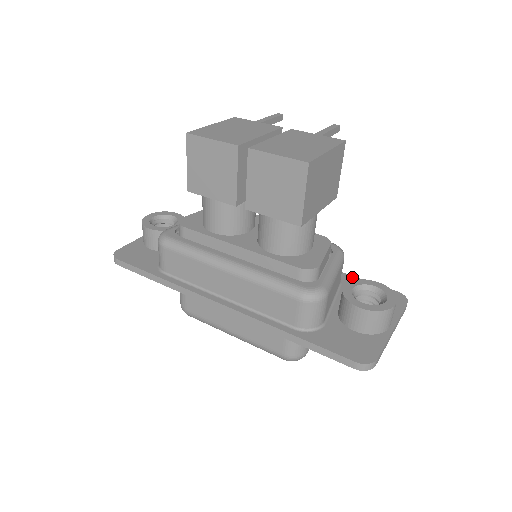
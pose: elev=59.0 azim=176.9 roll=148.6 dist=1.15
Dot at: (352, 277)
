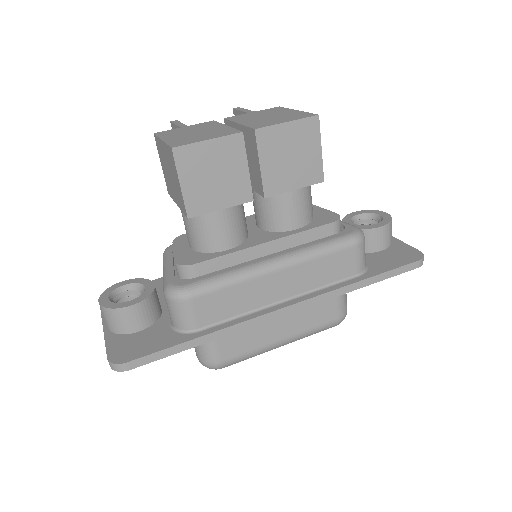
Dot at: occluded
